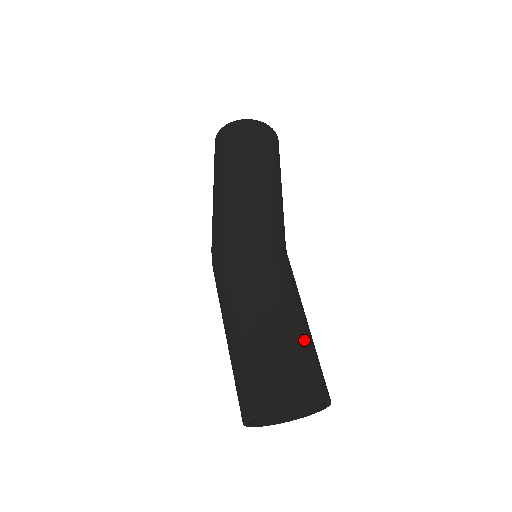
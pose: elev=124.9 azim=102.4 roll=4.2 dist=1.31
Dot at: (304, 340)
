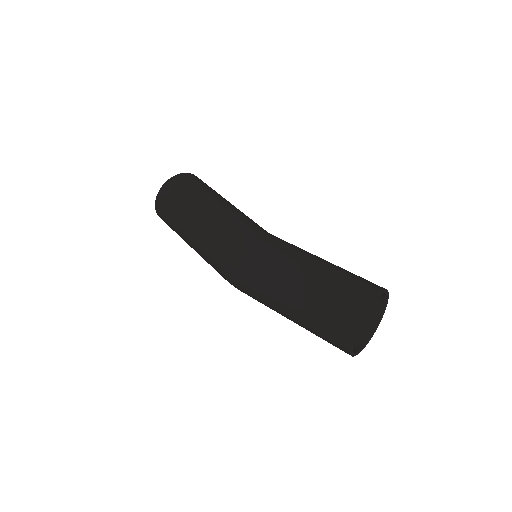
Dot at: (335, 271)
